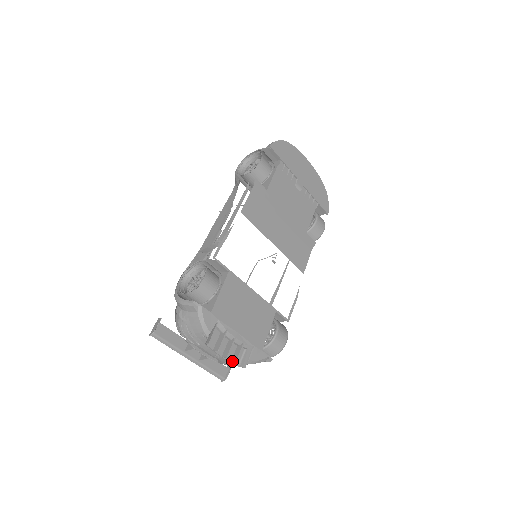
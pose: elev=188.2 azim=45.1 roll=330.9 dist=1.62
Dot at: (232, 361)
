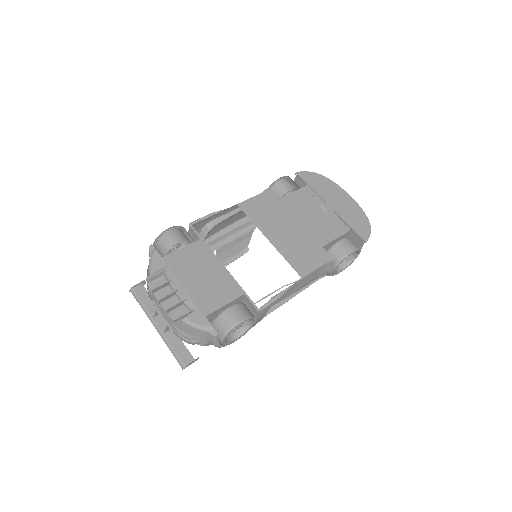
Dot at: (167, 310)
